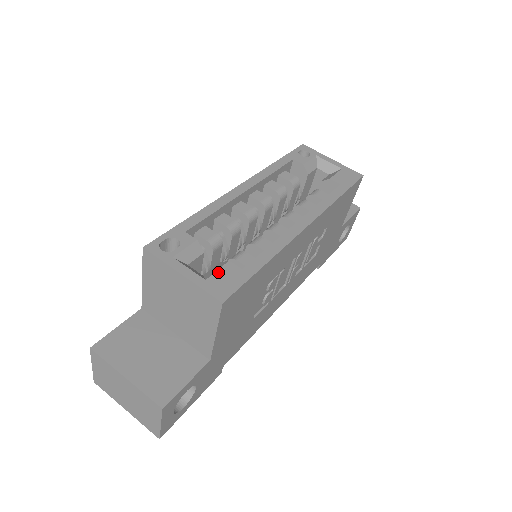
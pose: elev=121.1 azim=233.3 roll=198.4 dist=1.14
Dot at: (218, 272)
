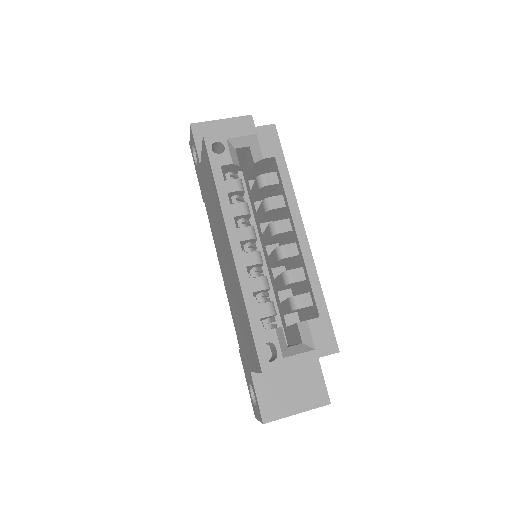
Dot at: (313, 336)
